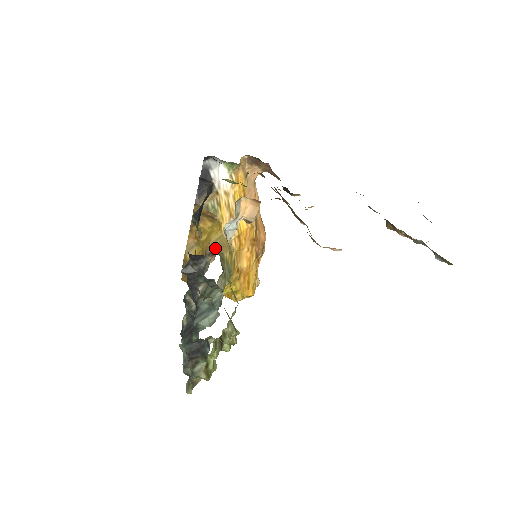
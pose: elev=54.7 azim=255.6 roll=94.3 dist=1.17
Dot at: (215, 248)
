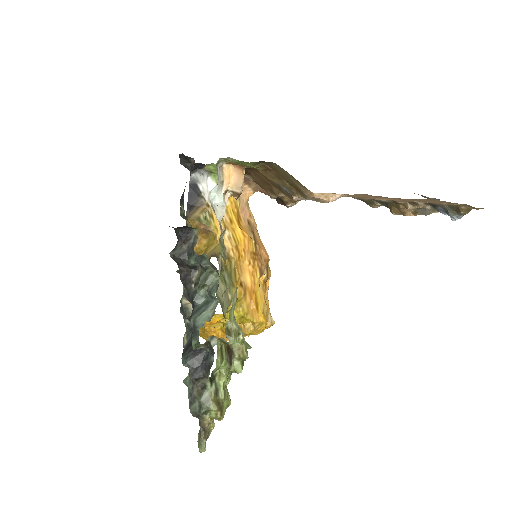
Dot at: (211, 256)
